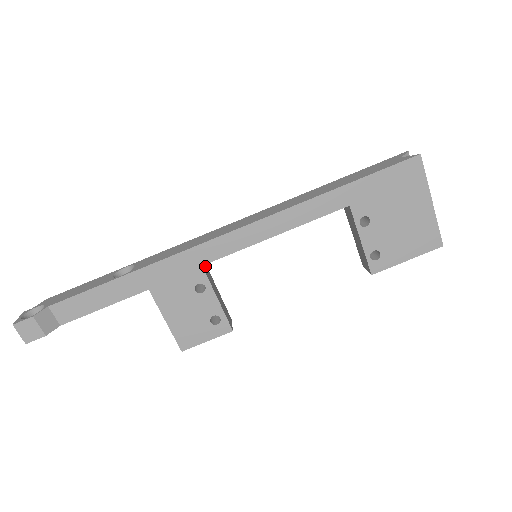
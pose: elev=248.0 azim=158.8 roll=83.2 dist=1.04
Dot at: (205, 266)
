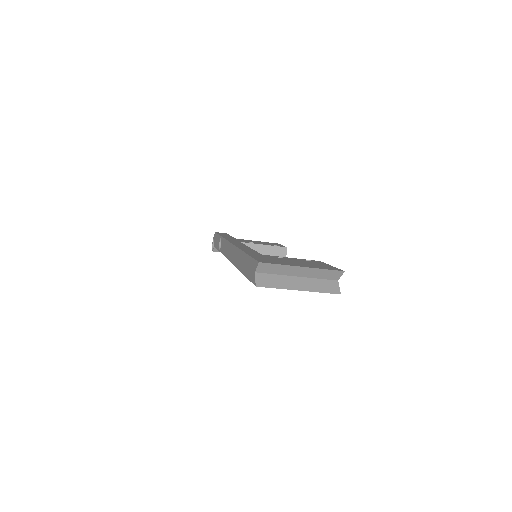
Dot at: occluded
